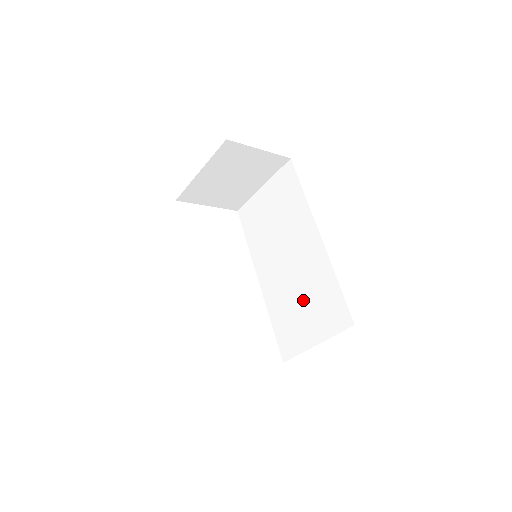
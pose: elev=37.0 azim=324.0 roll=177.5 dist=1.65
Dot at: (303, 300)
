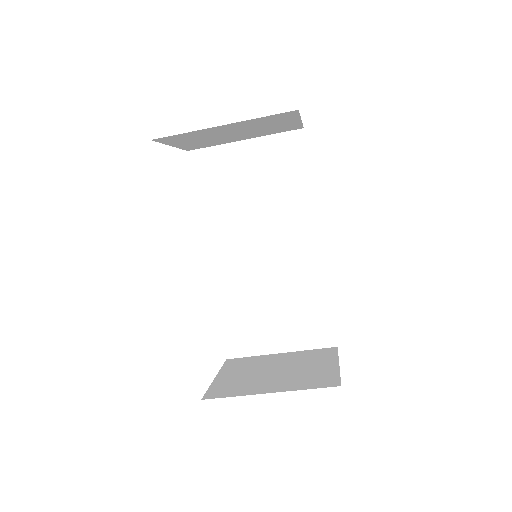
Dot at: (276, 303)
